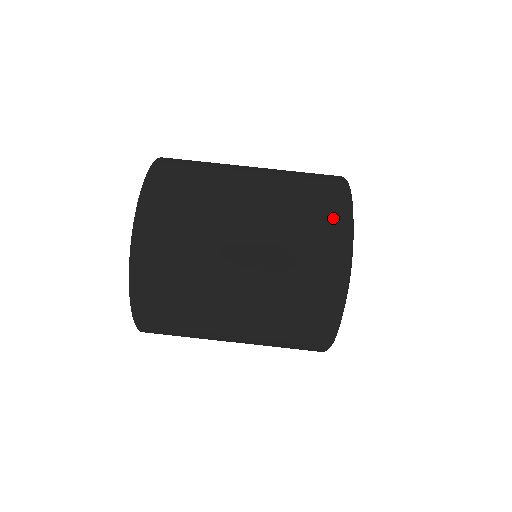
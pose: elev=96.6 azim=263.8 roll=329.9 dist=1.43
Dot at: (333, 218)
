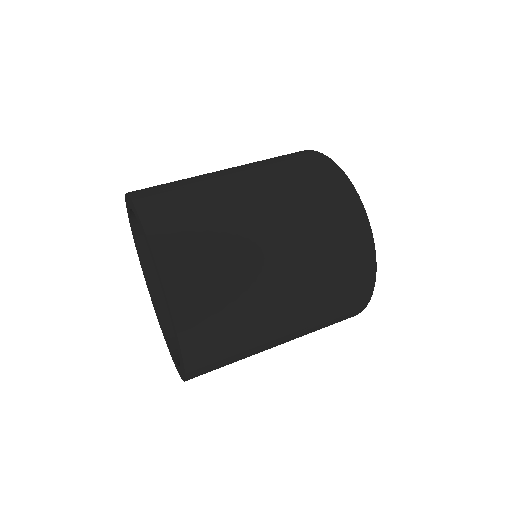
Dot at: occluded
